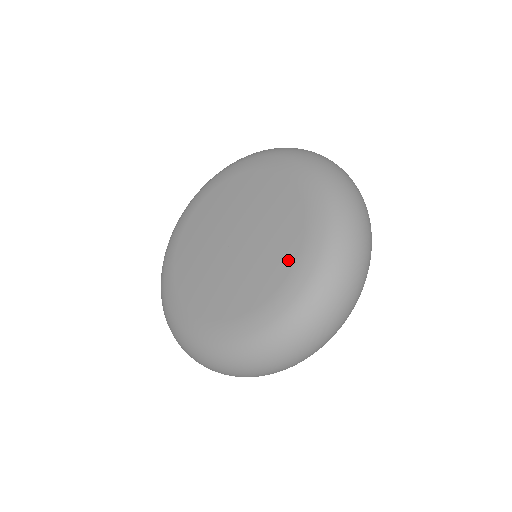
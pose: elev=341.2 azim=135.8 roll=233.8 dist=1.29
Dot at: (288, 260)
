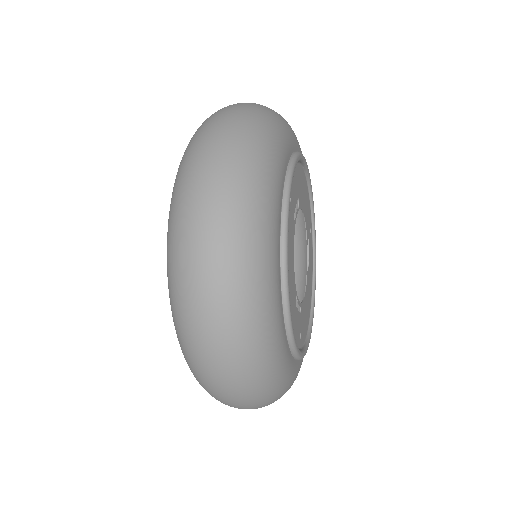
Dot at: occluded
